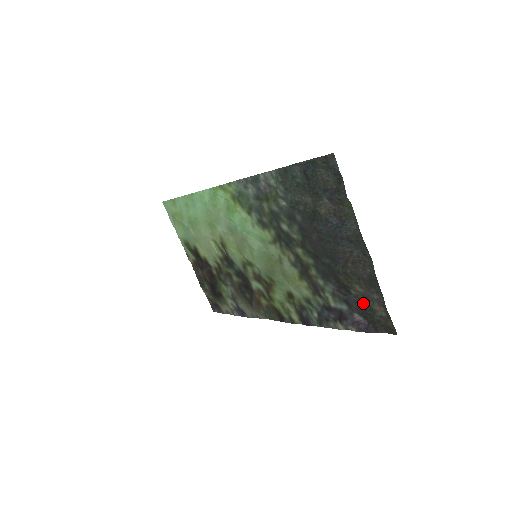
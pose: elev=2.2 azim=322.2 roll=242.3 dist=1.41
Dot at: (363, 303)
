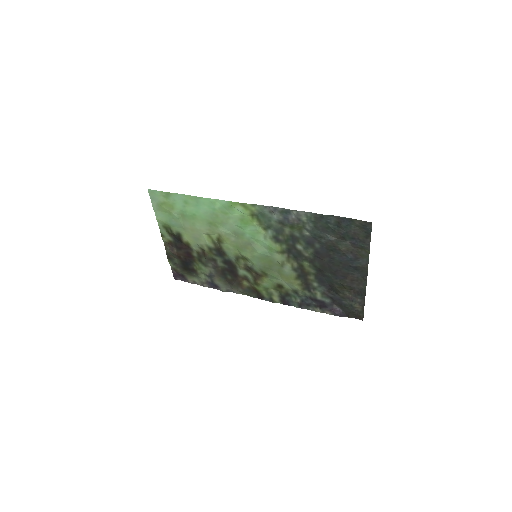
Dot at: (345, 301)
